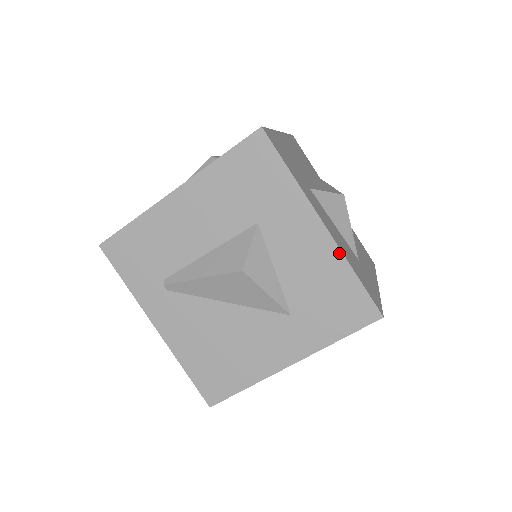
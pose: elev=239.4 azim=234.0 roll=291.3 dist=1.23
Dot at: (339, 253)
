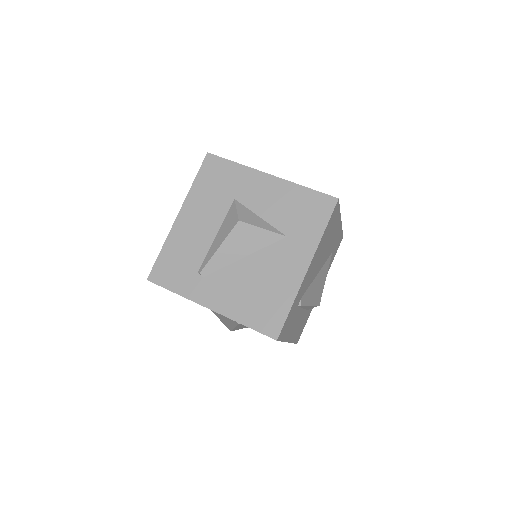
Dot at: (289, 183)
